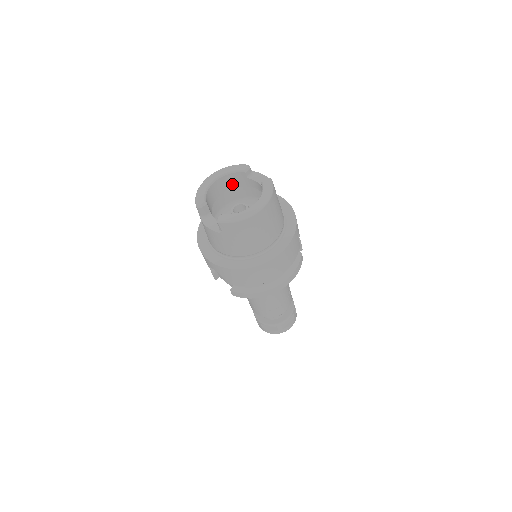
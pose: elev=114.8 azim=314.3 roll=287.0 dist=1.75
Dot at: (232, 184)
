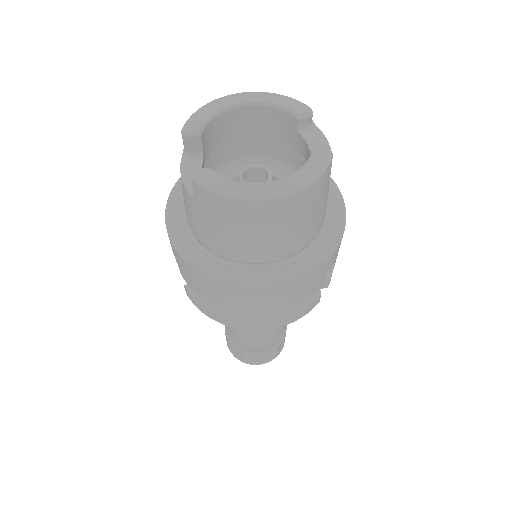
Dot at: (270, 127)
